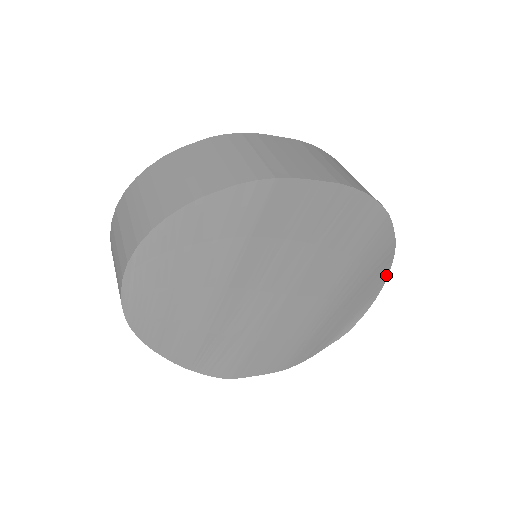
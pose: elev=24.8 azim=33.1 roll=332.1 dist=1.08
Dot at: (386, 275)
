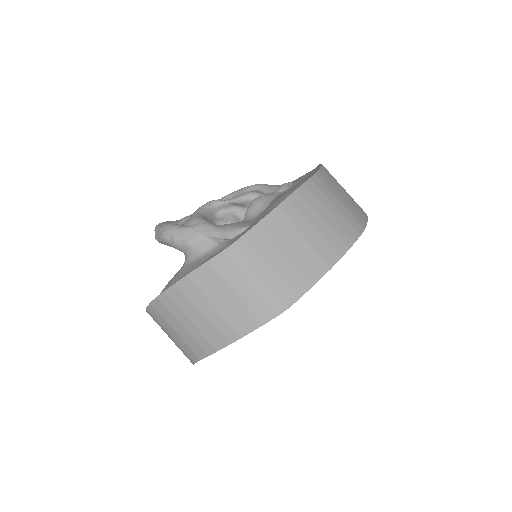
Dot at: occluded
